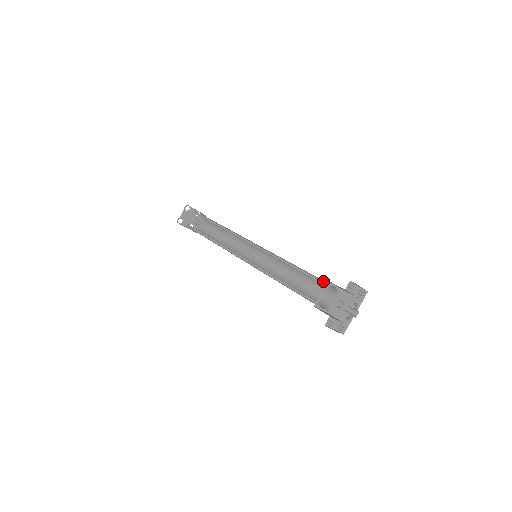
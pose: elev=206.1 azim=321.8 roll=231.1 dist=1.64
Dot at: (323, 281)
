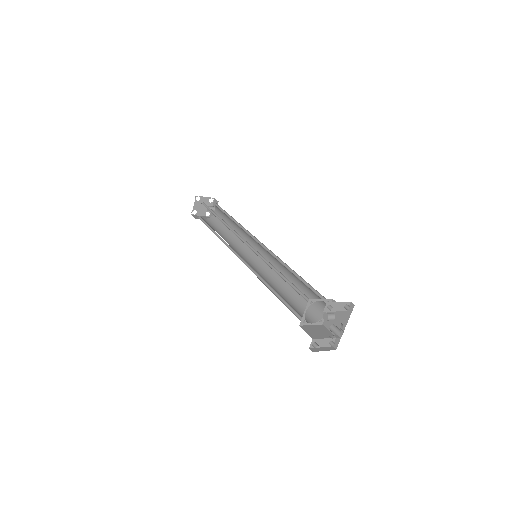
Dot at: (307, 297)
